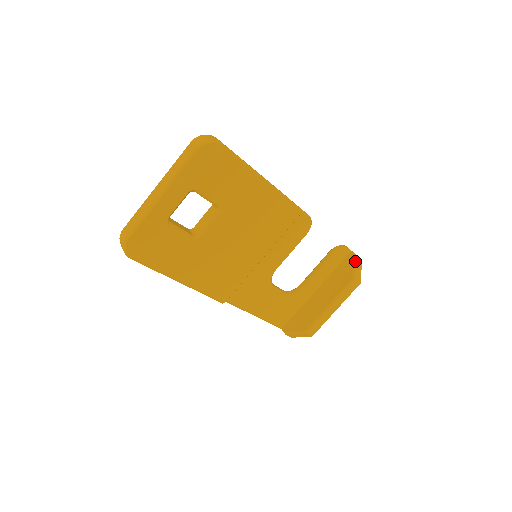
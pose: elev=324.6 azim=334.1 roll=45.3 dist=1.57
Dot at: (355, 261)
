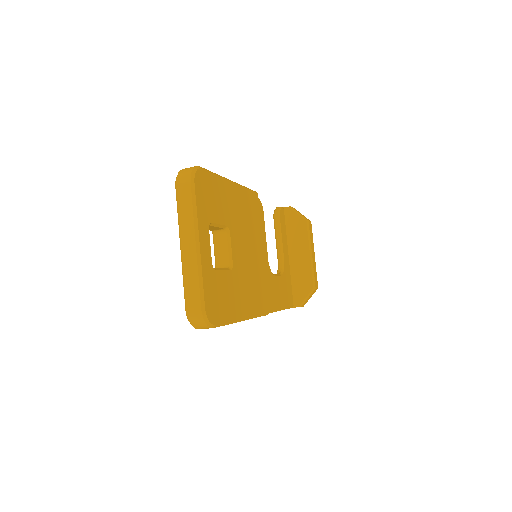
Dot at: (294, 210)
